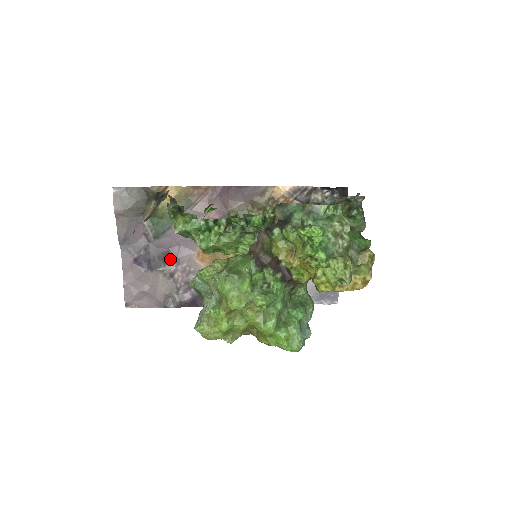
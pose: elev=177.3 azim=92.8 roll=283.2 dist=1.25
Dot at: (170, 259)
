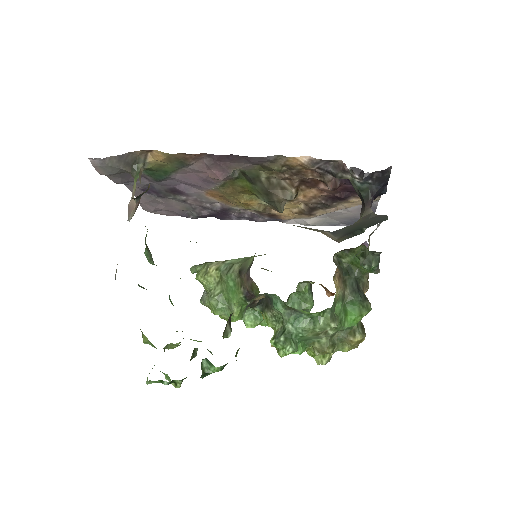
Dot at: (178, 192)
